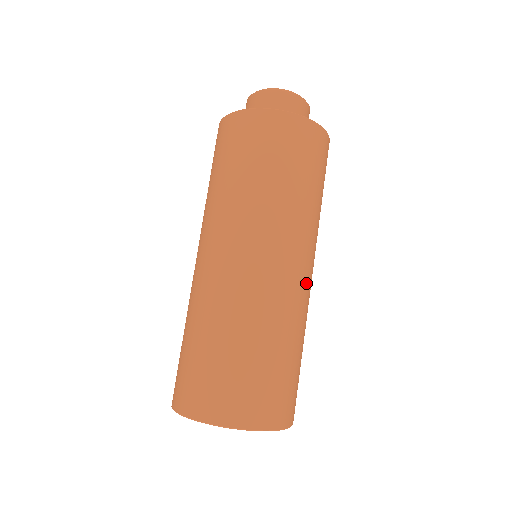
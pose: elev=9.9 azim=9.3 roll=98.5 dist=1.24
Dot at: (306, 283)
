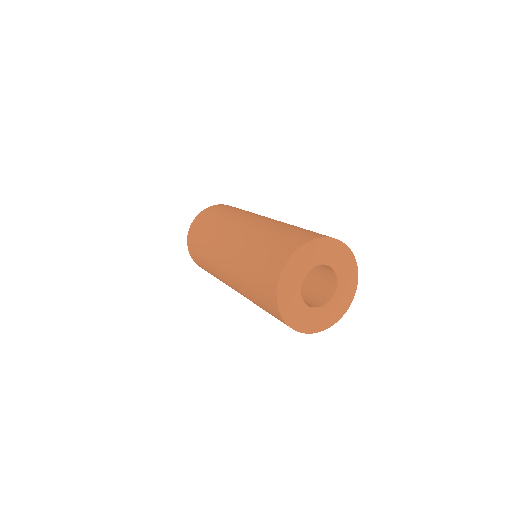
Dot at: occluded
